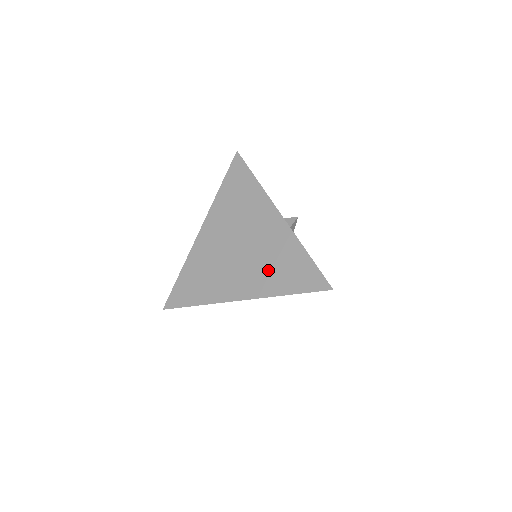
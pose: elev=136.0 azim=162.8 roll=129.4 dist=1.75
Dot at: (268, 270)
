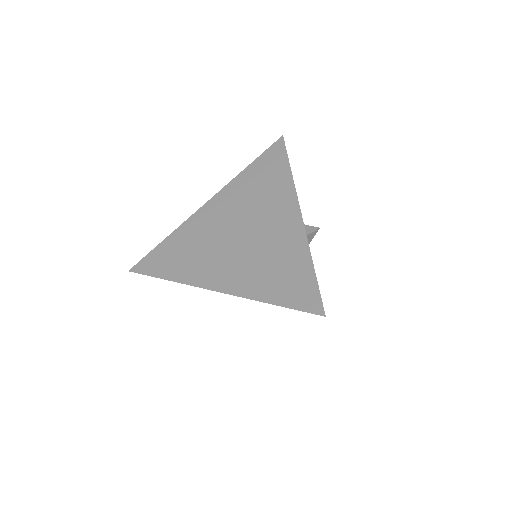
Dot at: (260, 268)
